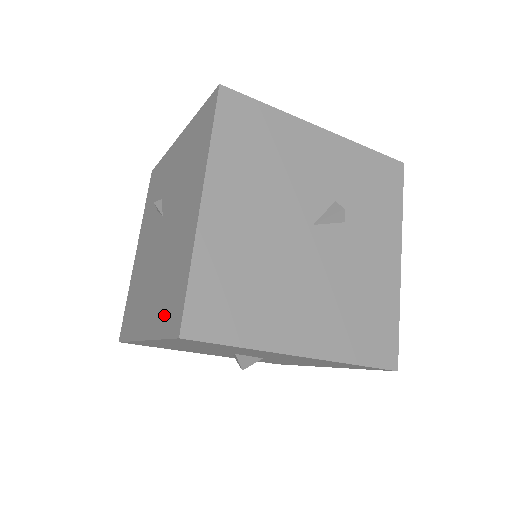
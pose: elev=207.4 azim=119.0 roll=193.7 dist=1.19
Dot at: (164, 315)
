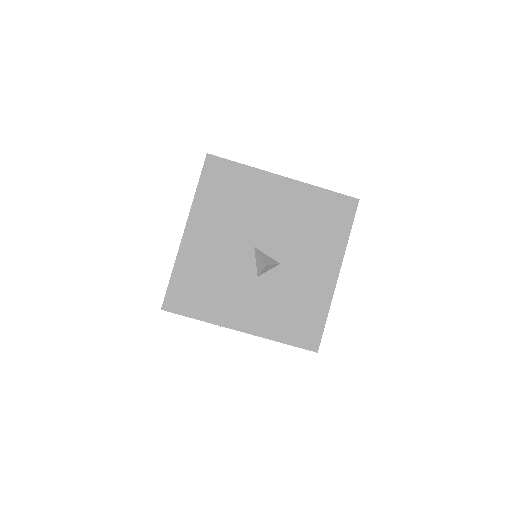
Dot at: occluded
